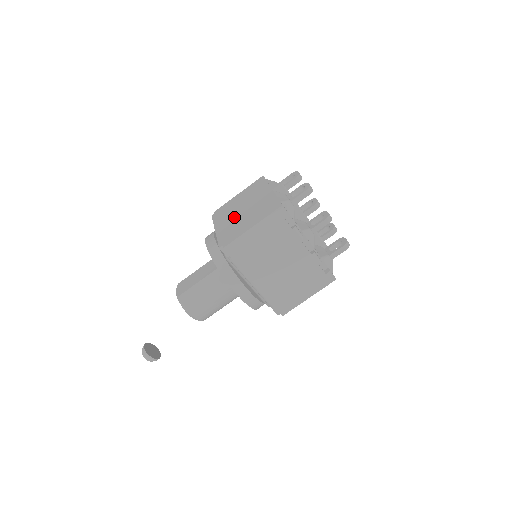
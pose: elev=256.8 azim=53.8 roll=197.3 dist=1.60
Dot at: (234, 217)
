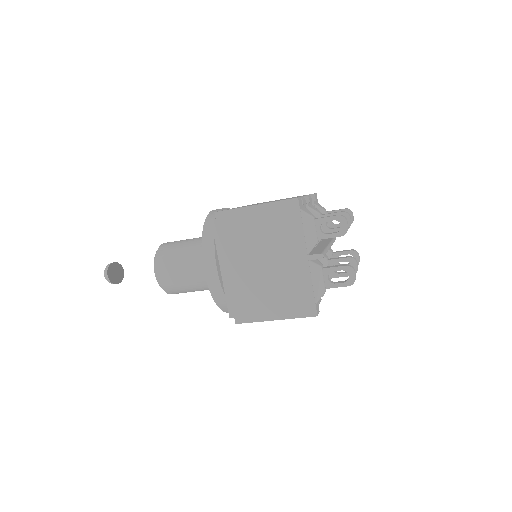
Dot at: (249, 268)
